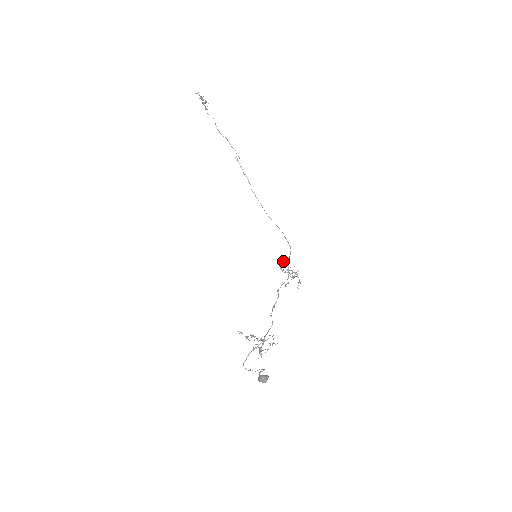
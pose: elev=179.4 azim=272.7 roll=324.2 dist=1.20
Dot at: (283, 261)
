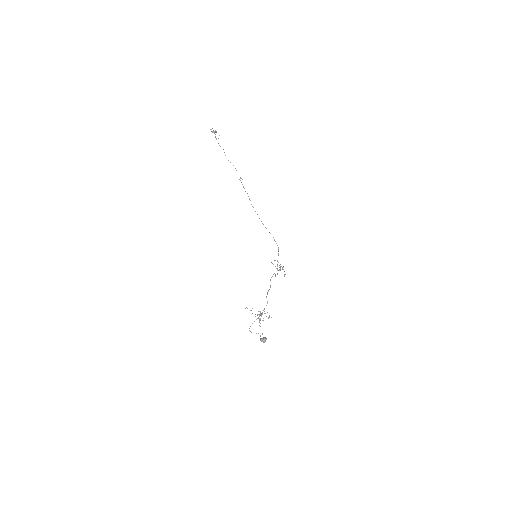
Dot at: occluded
